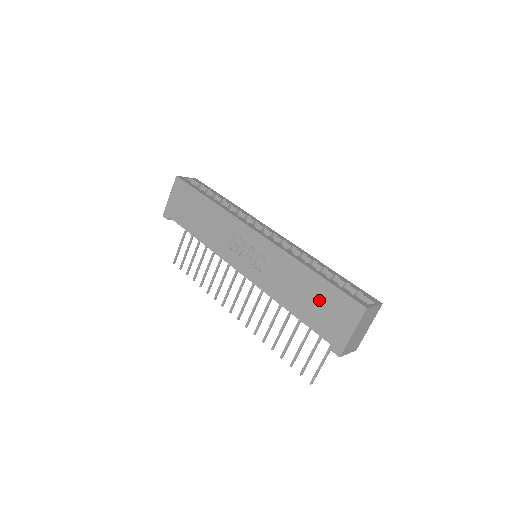
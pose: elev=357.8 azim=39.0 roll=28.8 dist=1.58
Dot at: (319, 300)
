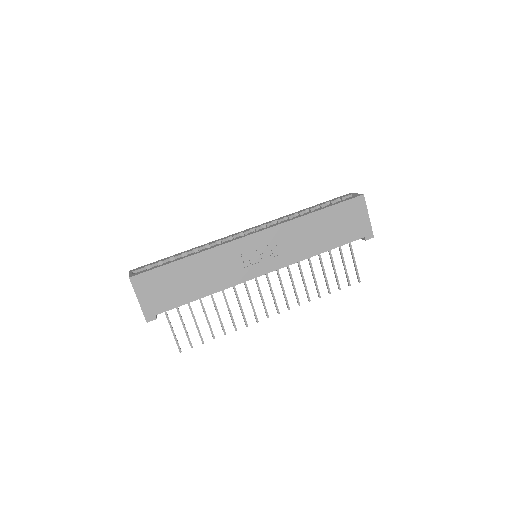
Dot at: (335, 223)
